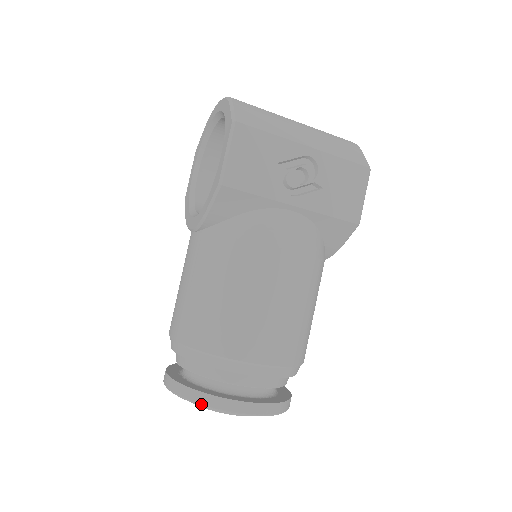
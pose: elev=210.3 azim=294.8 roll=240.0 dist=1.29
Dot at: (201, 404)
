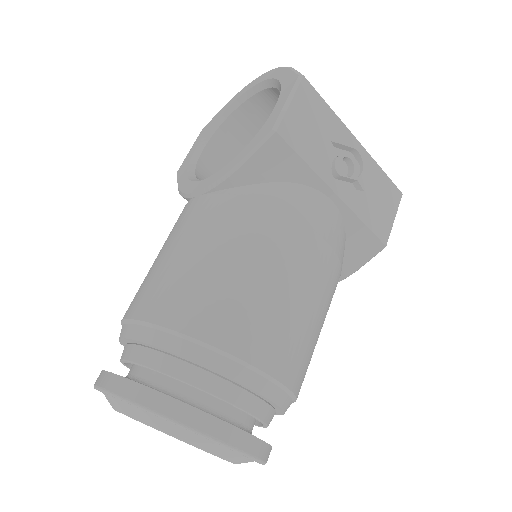
Dot at: (170, 417)
